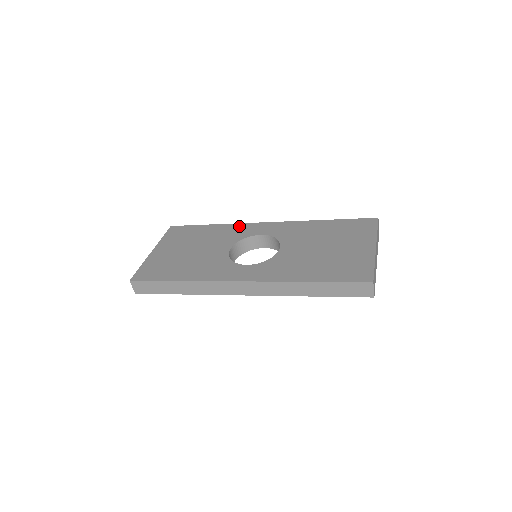
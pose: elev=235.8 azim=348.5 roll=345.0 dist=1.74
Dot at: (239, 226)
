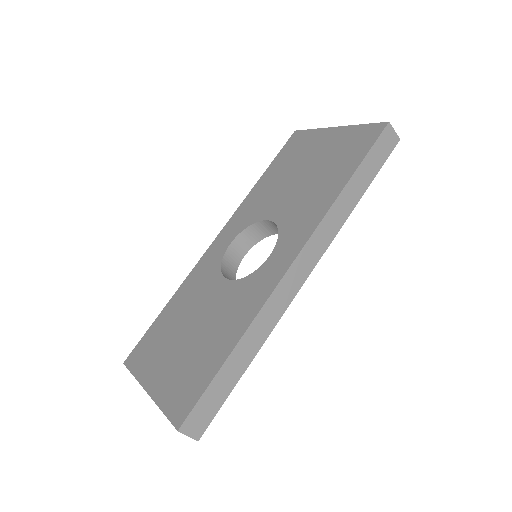
Dot at: (196, 270)
